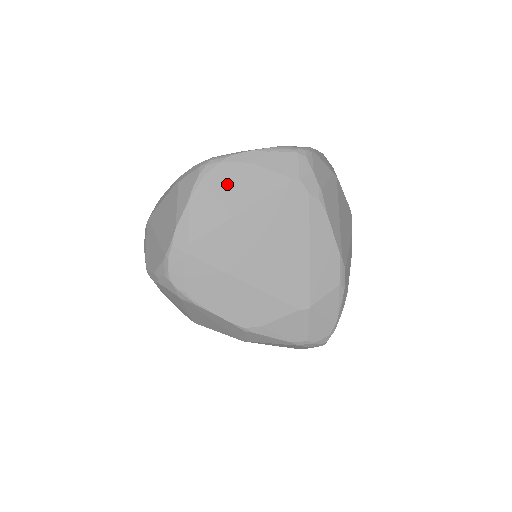
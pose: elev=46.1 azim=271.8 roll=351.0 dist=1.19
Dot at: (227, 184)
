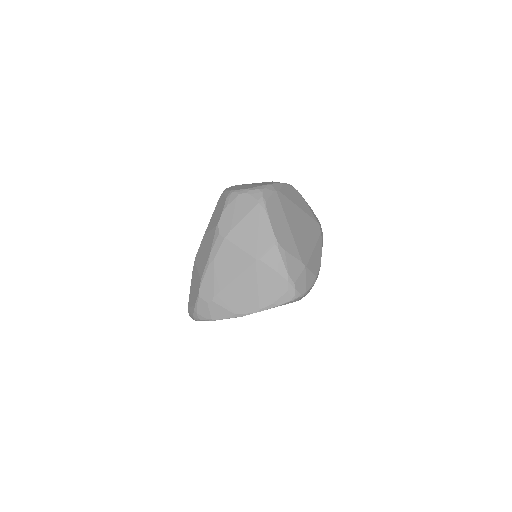
Dot at: (297, 197)
